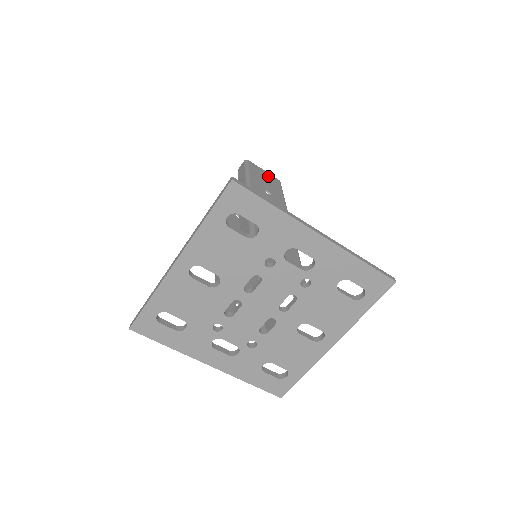
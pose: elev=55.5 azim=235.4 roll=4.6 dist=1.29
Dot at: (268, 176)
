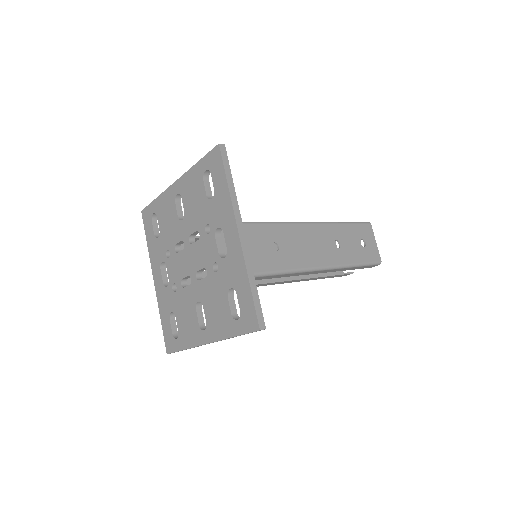
Dot at: (371, 246)
